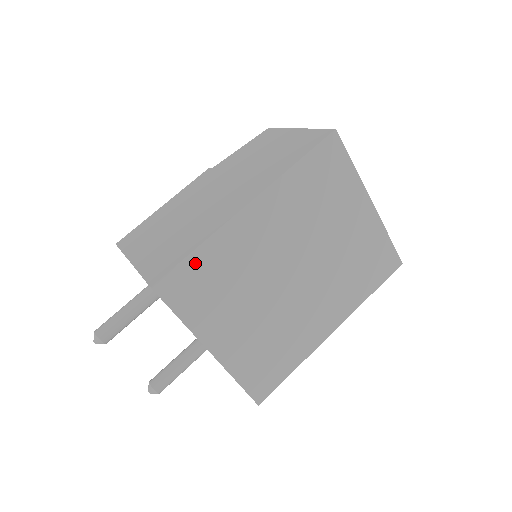
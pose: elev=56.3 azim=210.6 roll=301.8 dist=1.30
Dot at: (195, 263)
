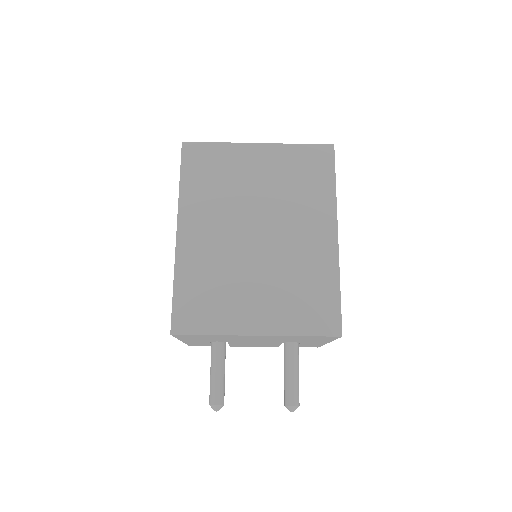
Dot at: (182, 295)
